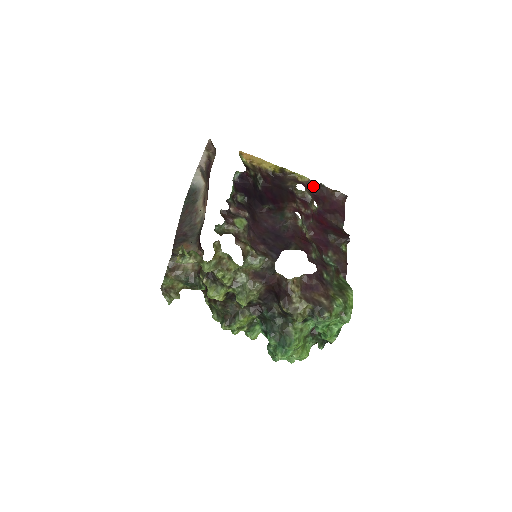
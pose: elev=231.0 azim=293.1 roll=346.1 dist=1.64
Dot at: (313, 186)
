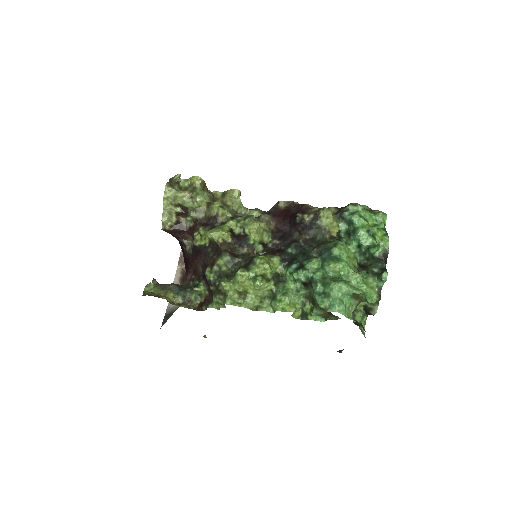
Dot at: occluded
